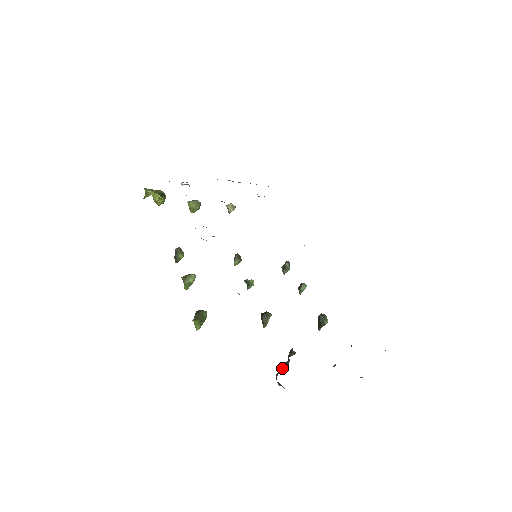
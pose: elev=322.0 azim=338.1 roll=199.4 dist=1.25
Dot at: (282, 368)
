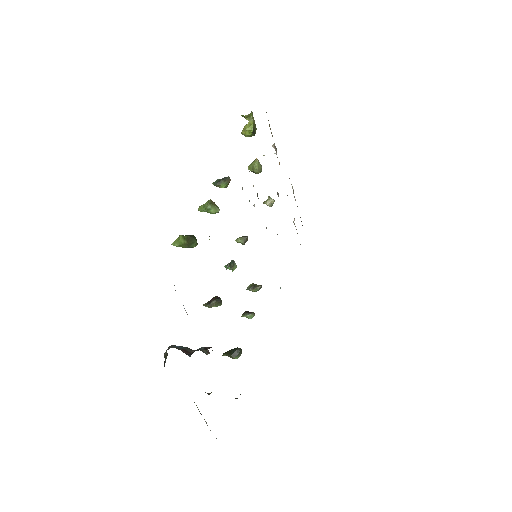
Dot at: (182, 348)
